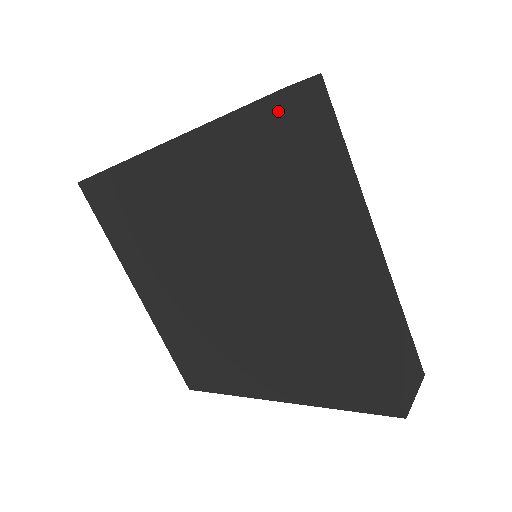
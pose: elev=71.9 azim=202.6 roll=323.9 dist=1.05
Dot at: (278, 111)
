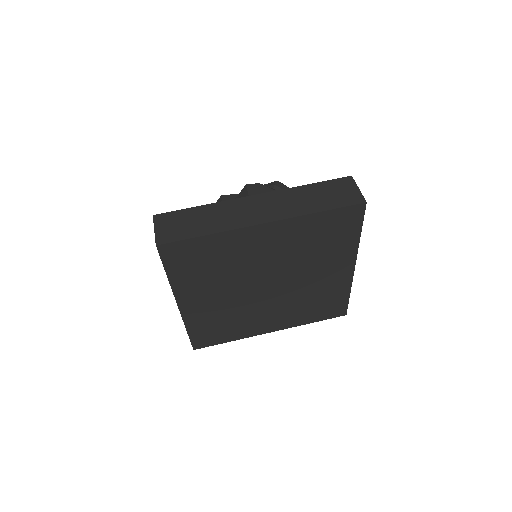
Dot at: (358, 210)
